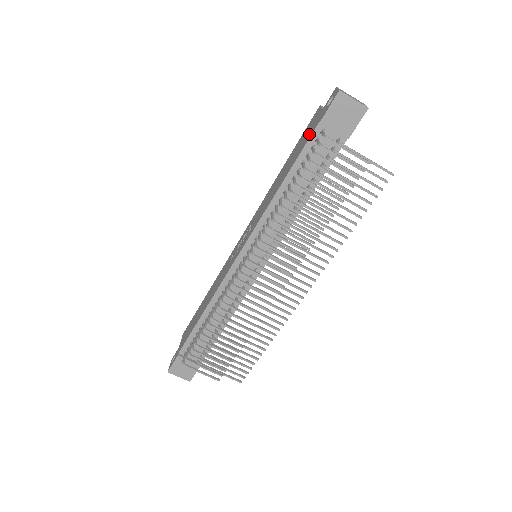
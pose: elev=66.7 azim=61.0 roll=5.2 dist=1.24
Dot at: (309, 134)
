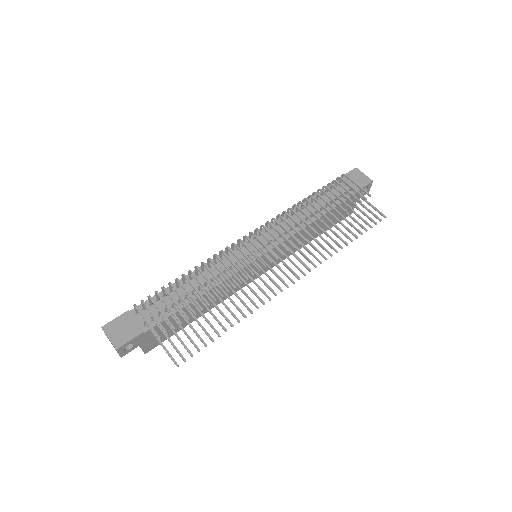
Dot at: occluded
